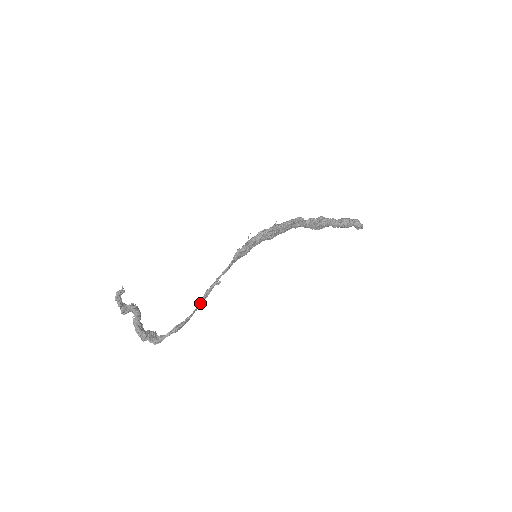
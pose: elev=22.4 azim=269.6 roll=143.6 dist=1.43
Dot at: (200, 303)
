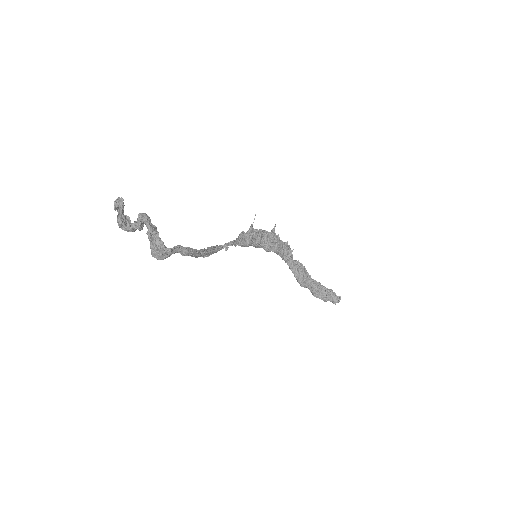
Dot at: (210, 248)
